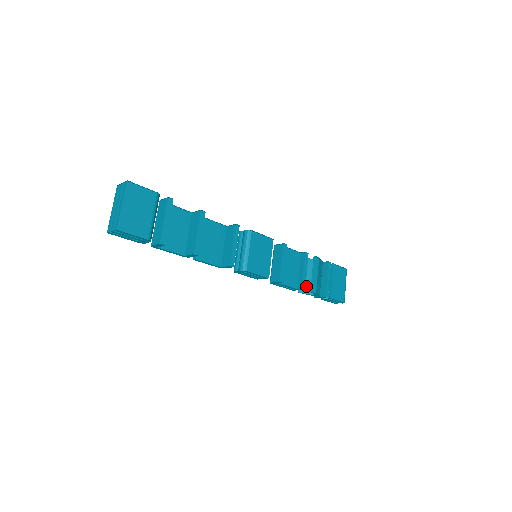
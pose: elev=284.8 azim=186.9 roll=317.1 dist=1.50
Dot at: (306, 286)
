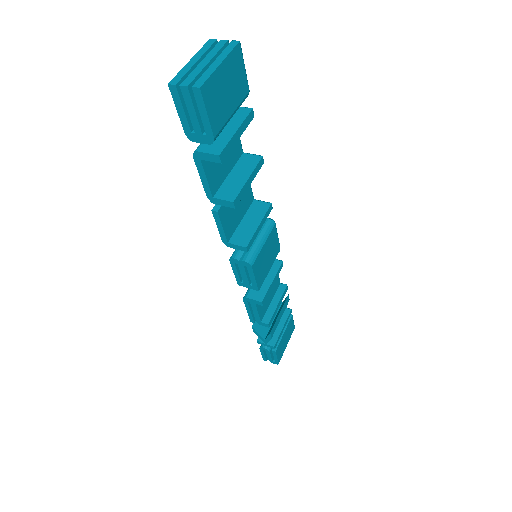
Dot at: occluded
